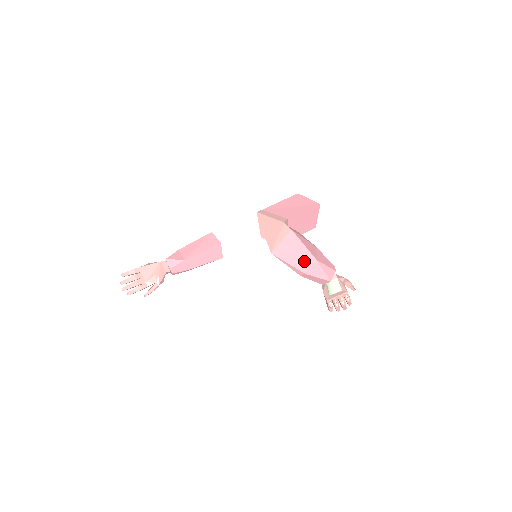
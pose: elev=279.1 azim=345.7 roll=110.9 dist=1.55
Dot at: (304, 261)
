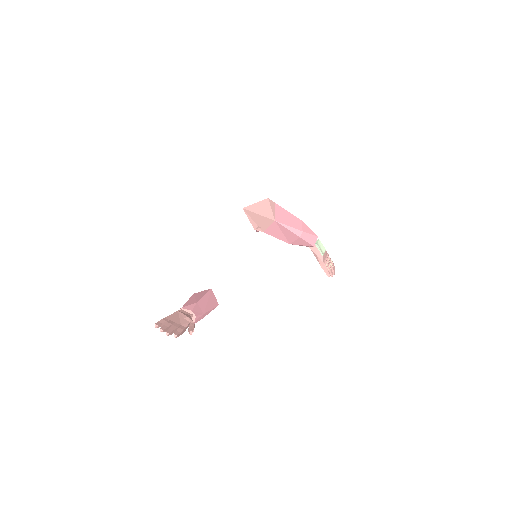
Dot at: (296, 223)
